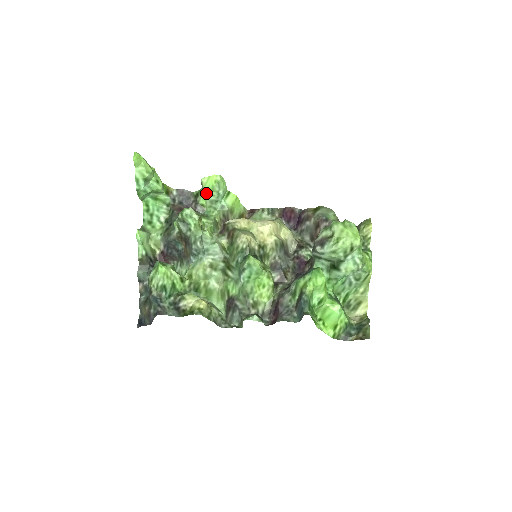
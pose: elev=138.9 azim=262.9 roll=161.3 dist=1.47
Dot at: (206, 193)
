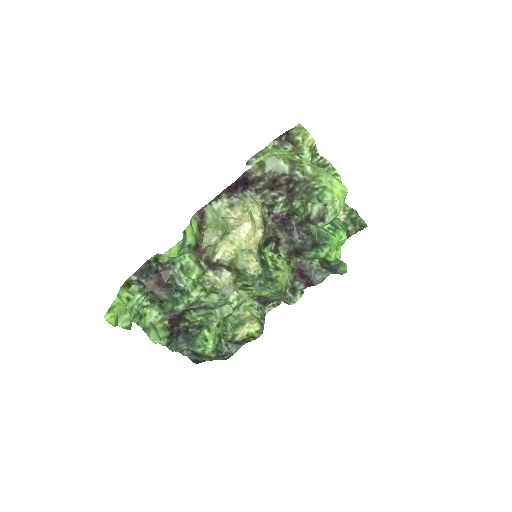
Dot at: occluded
